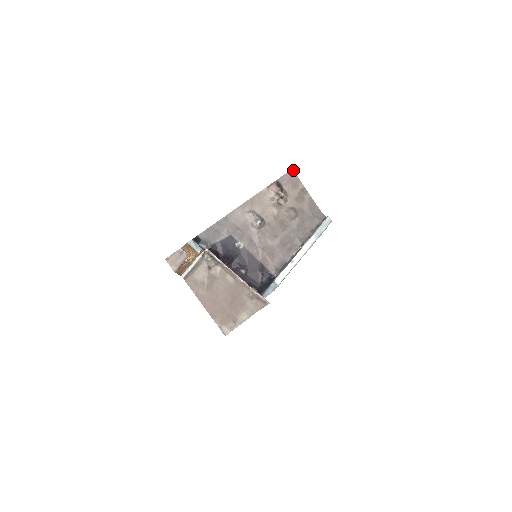
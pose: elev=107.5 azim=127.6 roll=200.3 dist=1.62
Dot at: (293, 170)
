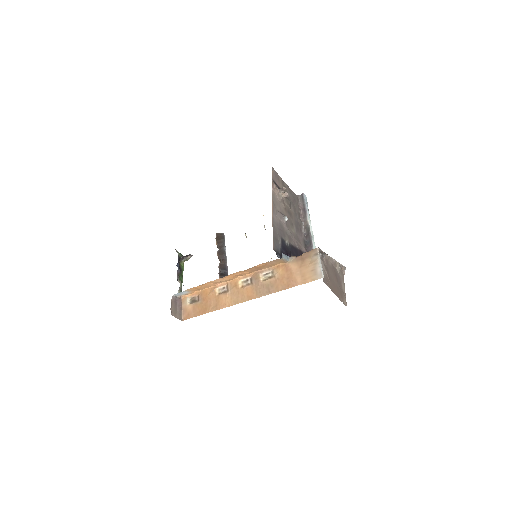
Dot at: occluded
